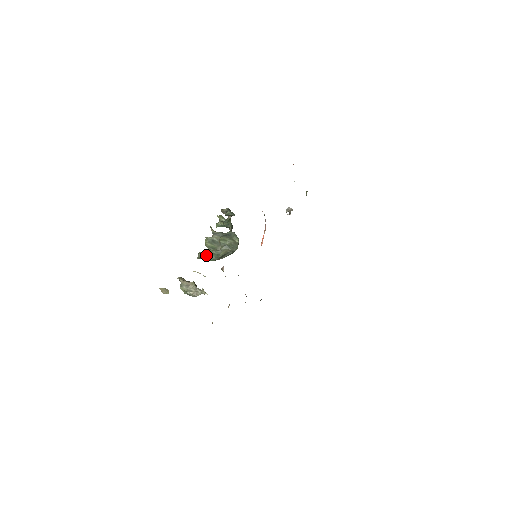
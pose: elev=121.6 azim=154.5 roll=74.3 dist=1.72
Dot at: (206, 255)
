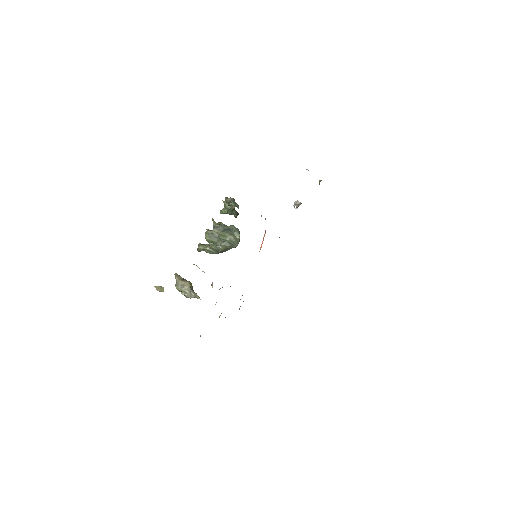
Dot at: (206, 249)
